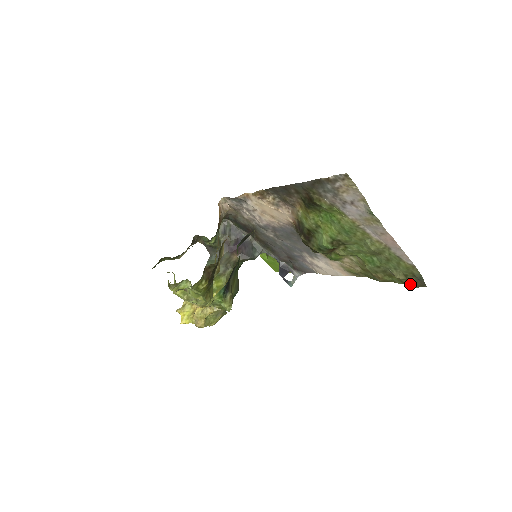
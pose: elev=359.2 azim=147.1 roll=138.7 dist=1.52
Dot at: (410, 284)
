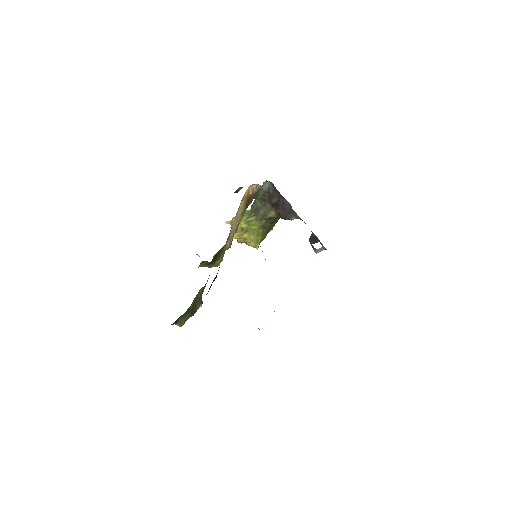
Dot at: occluded
